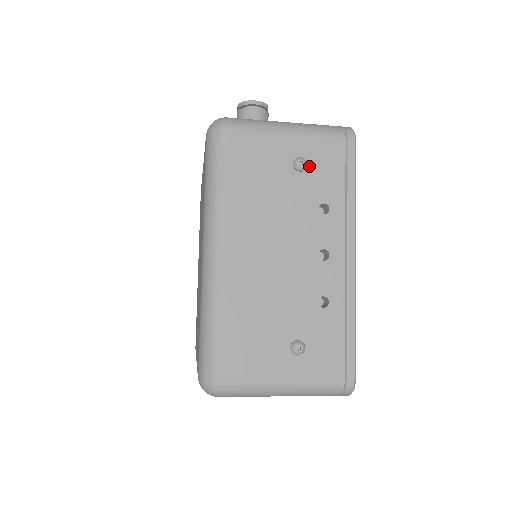
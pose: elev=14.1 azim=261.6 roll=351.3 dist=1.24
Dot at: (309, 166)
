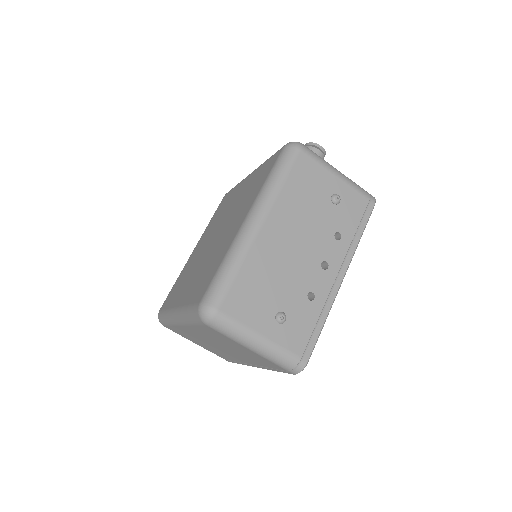
Dot at: (341, 204)
